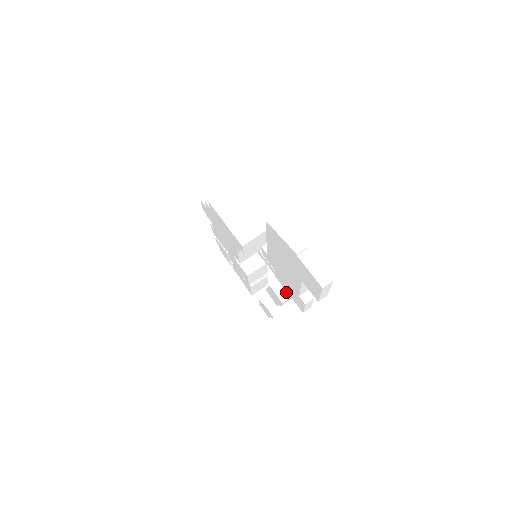
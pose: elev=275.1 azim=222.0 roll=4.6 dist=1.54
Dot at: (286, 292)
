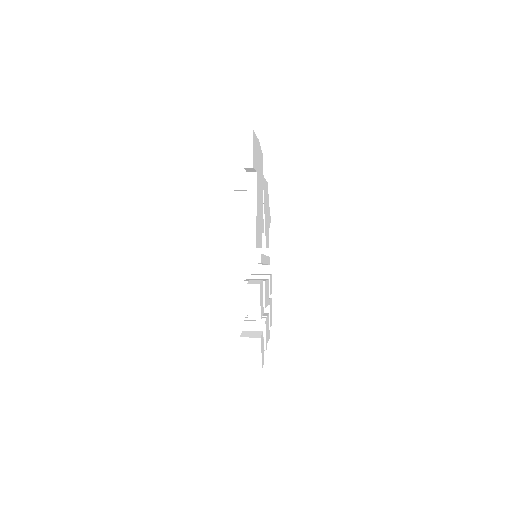
Dot at: (257, 282)
